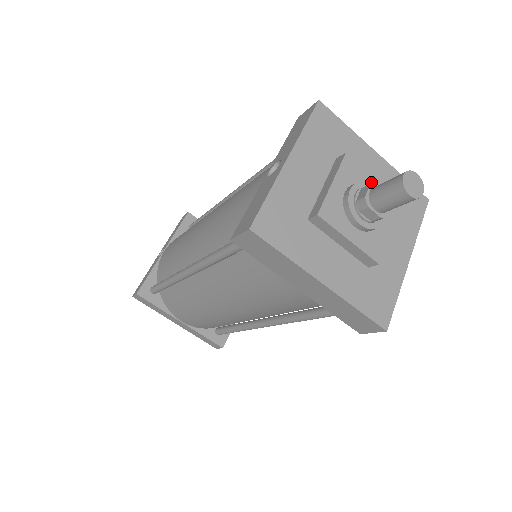
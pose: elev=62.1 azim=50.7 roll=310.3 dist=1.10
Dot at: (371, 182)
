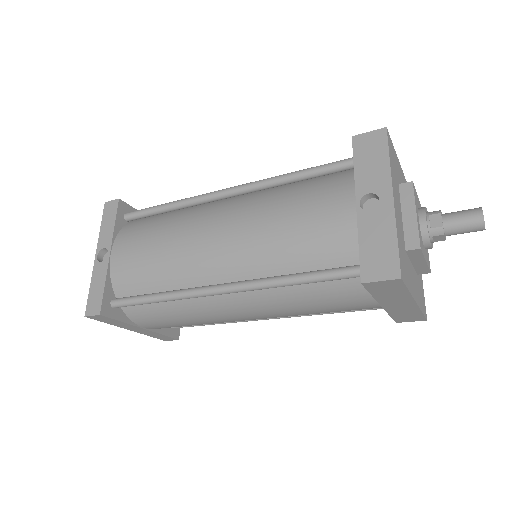
Dot at: (419, 203)
